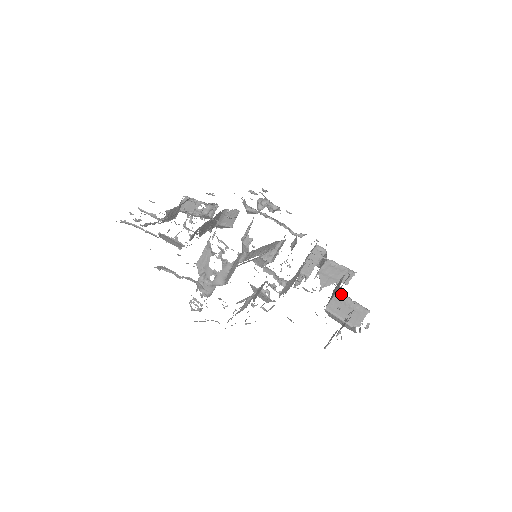
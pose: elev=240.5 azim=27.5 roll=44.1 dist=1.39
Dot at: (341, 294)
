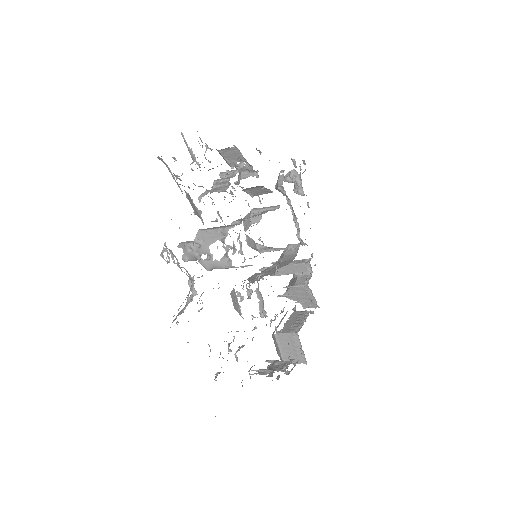
Dot at: (297, 337)
